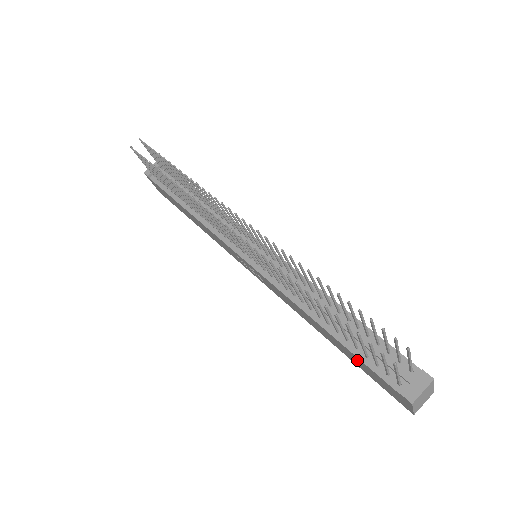
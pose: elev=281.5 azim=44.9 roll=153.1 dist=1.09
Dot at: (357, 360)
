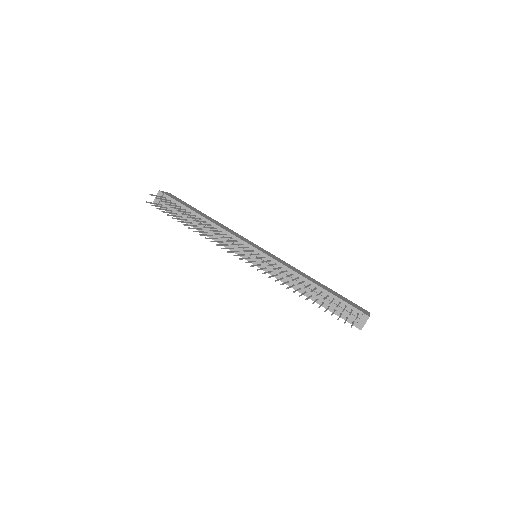
Dot at: occluded
